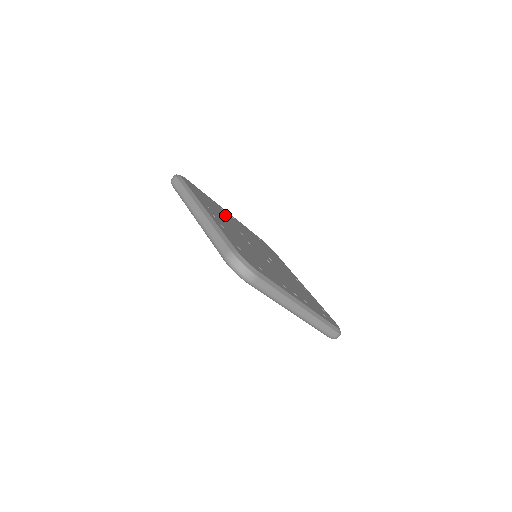
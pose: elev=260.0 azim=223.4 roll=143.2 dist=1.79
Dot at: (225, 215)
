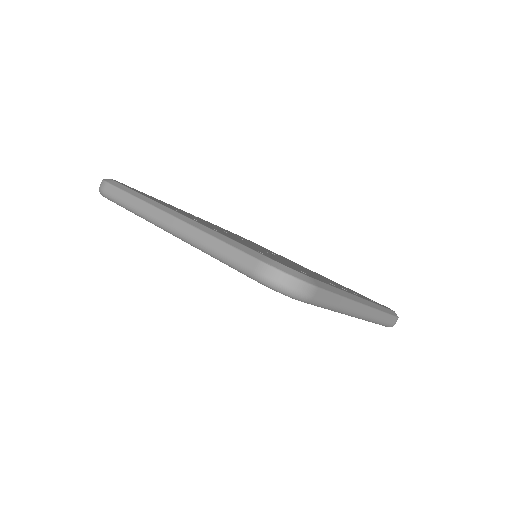
Dot at: (191, 215)
